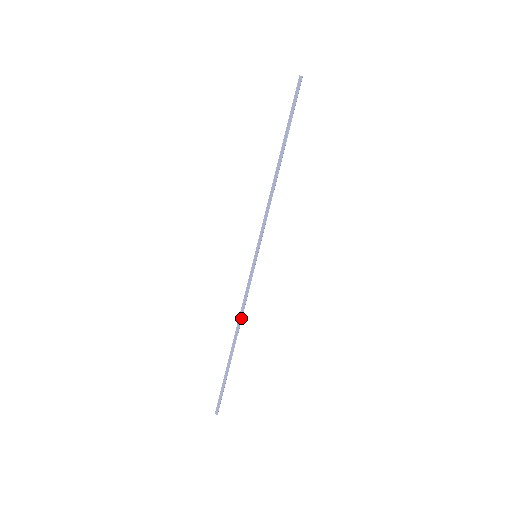
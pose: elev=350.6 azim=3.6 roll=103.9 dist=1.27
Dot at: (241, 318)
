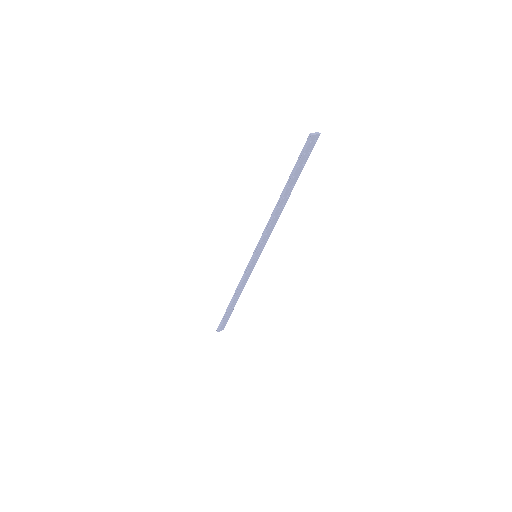
Dot at: (238, 289)
